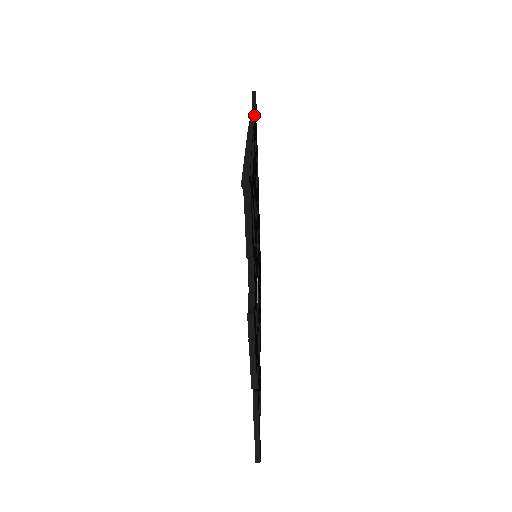
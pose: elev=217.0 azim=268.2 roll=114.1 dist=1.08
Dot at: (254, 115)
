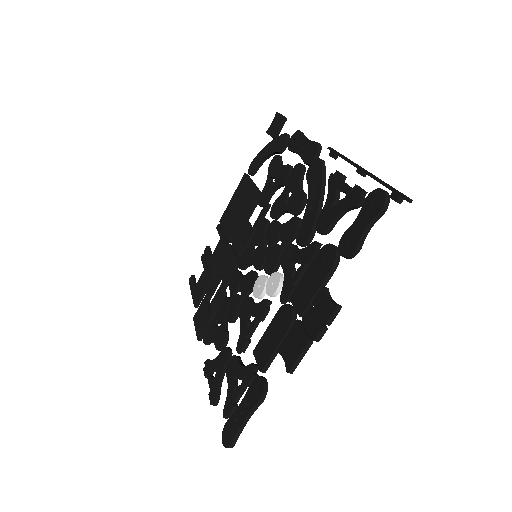
Dot at: (306, 137)
